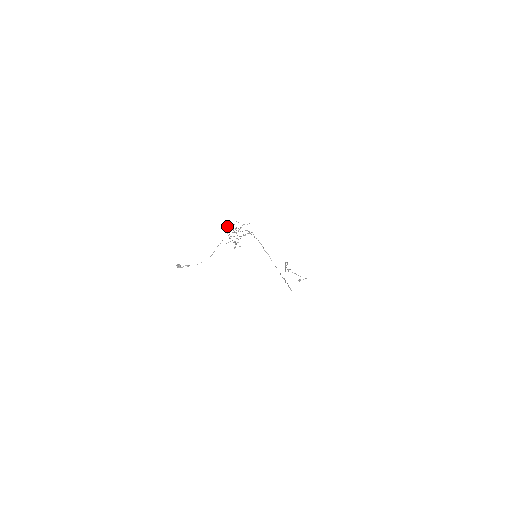
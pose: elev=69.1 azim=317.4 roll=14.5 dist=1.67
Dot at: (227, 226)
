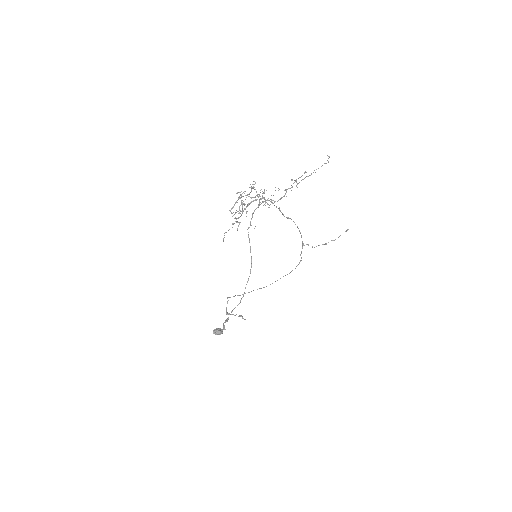
Dot at: (245, 195)
